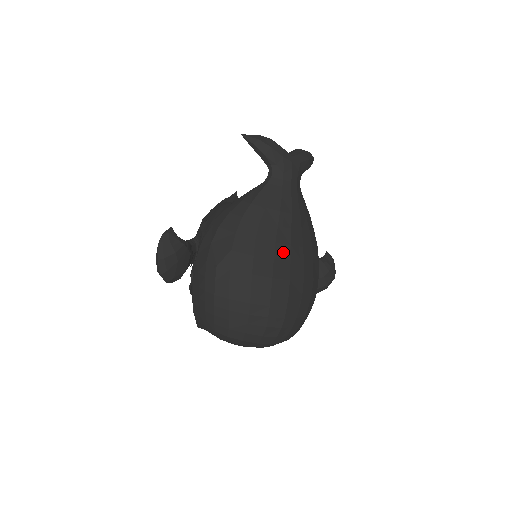
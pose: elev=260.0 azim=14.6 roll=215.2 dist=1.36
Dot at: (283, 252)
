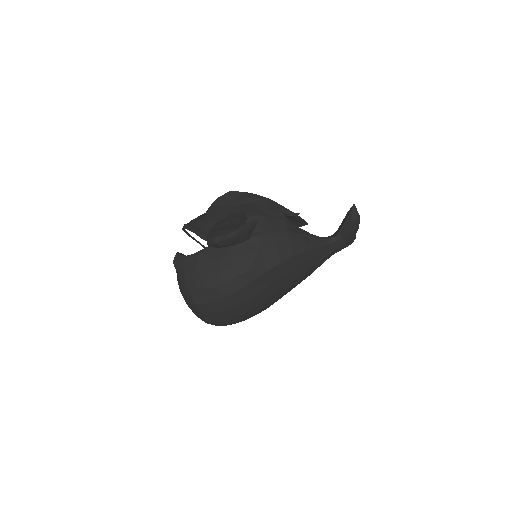
Dot at: (283, 292)
